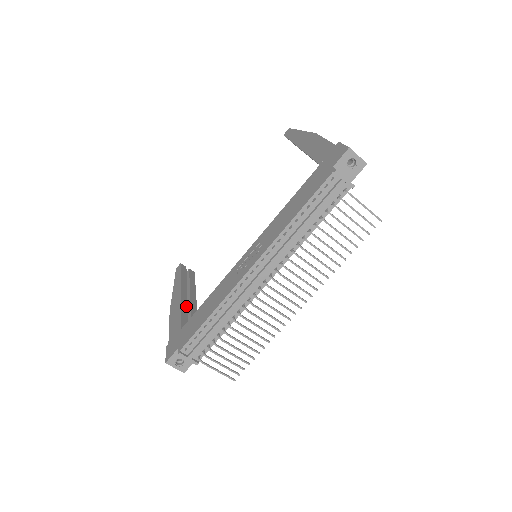
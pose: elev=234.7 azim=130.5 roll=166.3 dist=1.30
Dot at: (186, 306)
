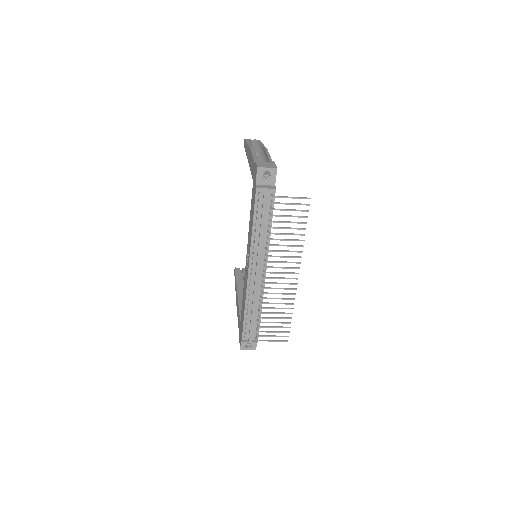
Dot at: occluded
